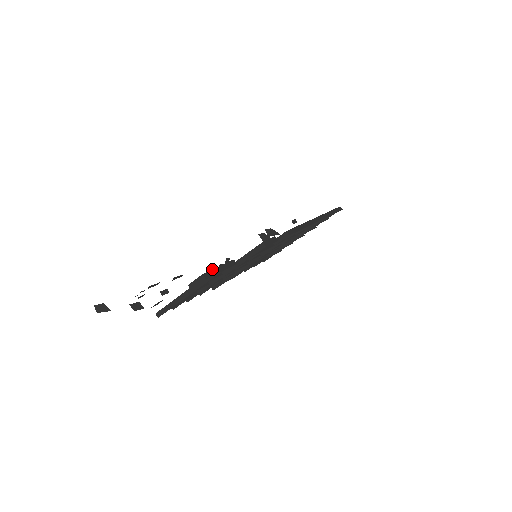
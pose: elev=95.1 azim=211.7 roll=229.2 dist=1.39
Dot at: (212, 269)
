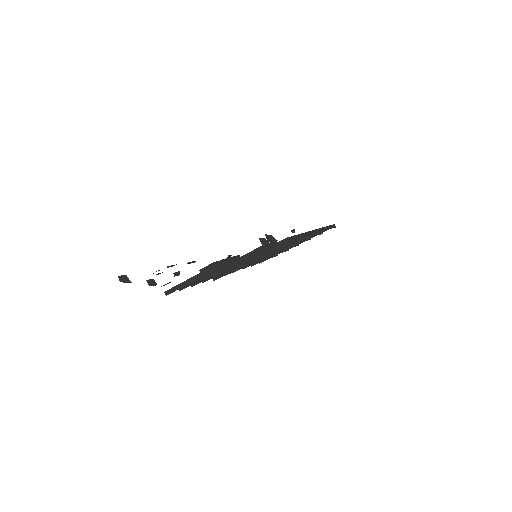
Dot at: (221, 260)
